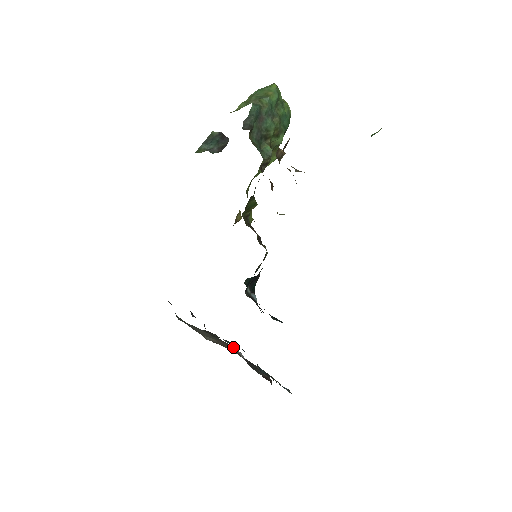
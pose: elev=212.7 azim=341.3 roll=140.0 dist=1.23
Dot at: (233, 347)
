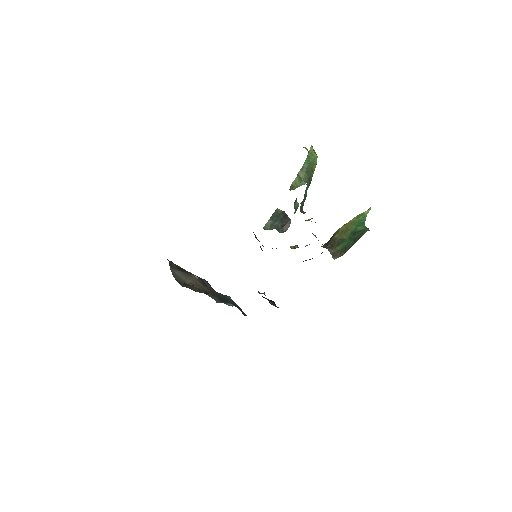
Dot at: occluded
